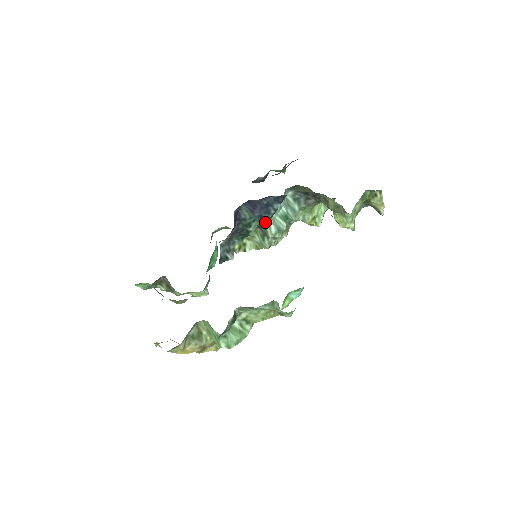
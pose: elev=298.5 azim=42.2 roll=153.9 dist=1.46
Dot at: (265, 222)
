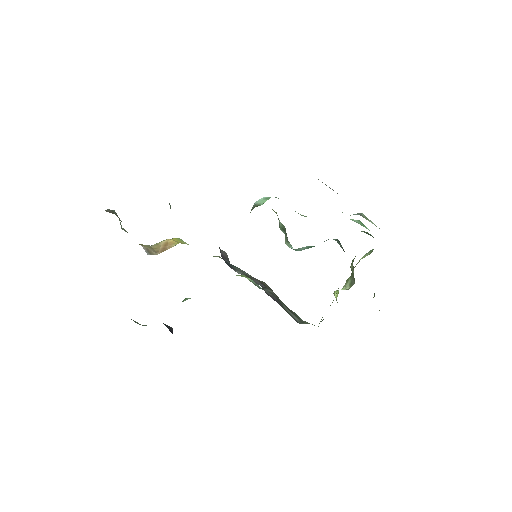
Dot at: occluded
